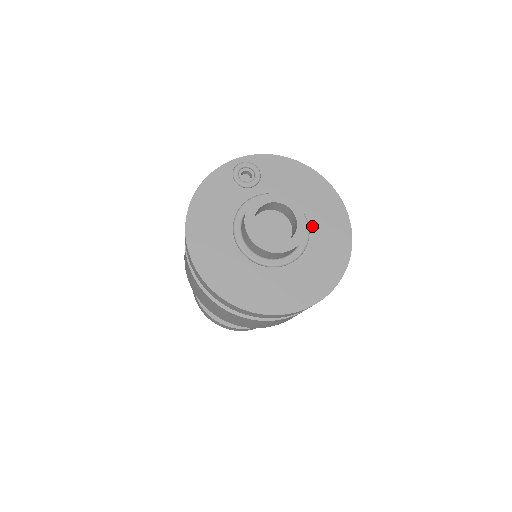
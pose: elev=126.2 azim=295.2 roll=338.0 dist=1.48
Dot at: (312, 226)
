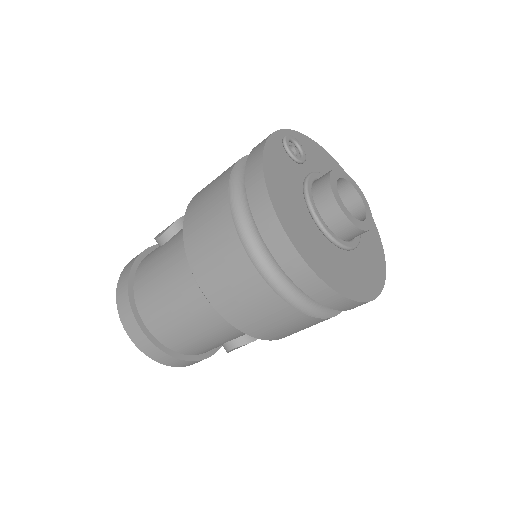
Dot at: occluded
